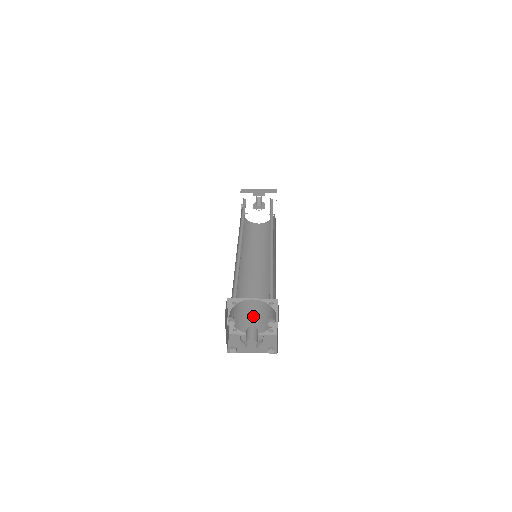
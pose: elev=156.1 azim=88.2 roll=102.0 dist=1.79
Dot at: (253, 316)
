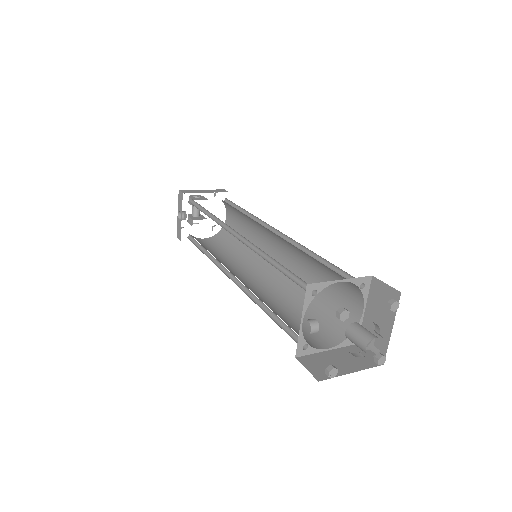
Dot at: (304, 328)
